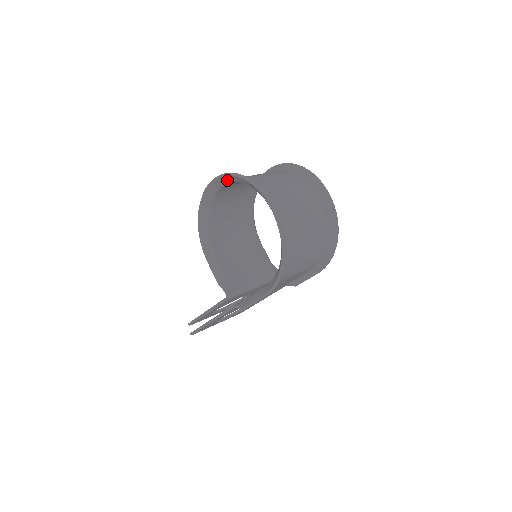
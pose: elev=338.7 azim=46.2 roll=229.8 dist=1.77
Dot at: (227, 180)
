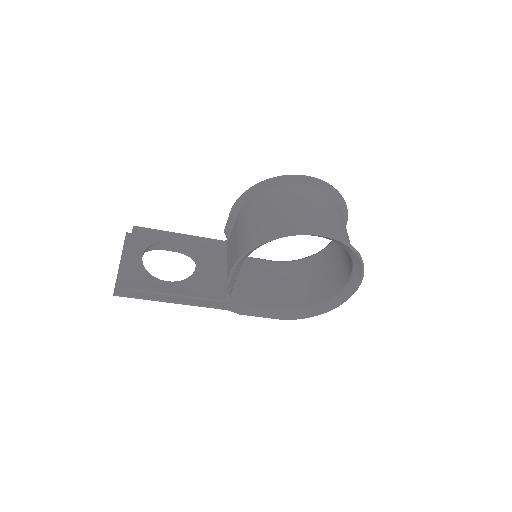
Dot at: (341, 244)
